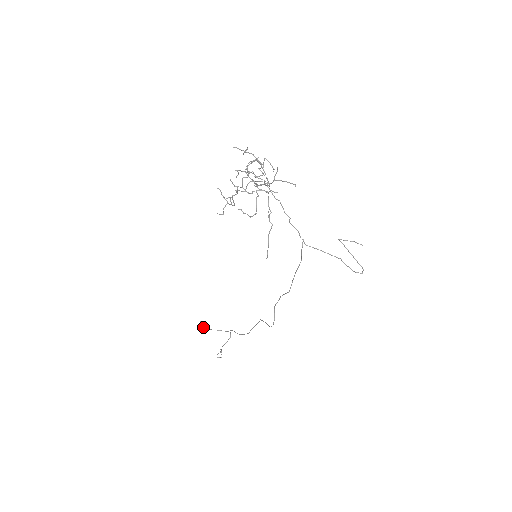
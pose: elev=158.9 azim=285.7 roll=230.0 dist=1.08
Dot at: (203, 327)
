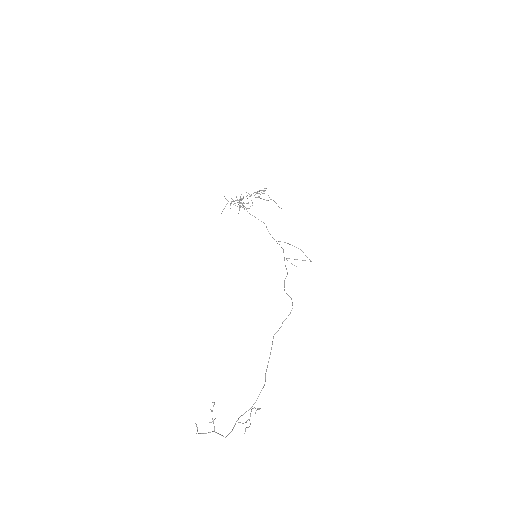
Dot at: (211, 410)
